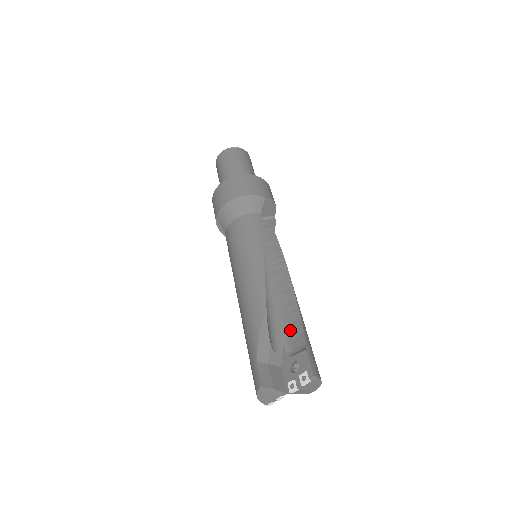
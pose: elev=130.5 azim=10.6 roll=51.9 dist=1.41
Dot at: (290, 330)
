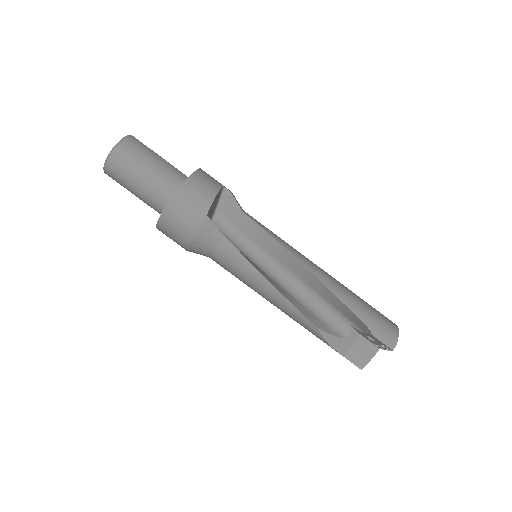
Dot at: (345, 314)
